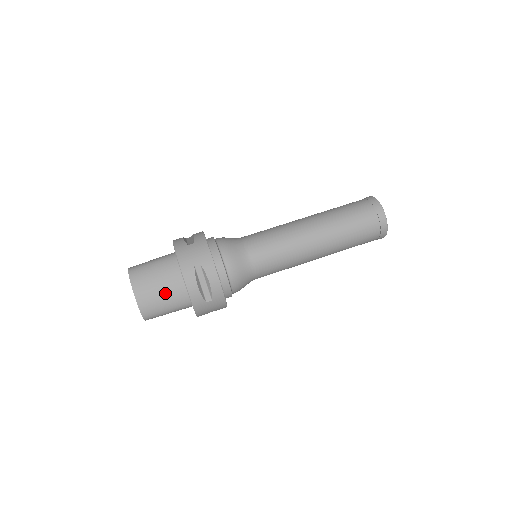
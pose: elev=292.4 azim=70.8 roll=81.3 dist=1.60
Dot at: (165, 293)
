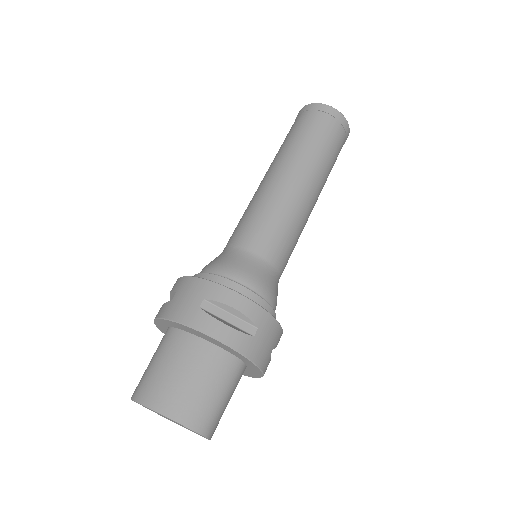
Dot at: (198, 376)
